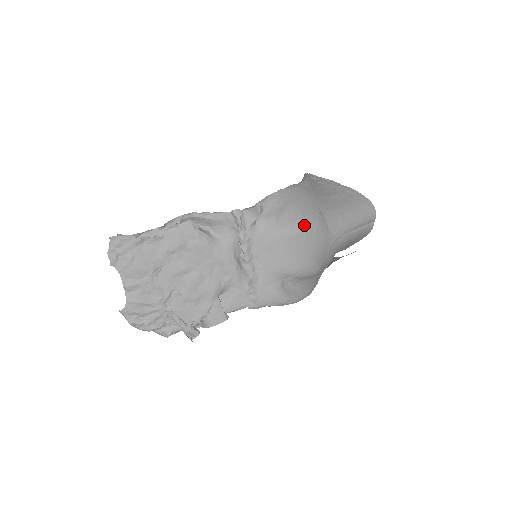
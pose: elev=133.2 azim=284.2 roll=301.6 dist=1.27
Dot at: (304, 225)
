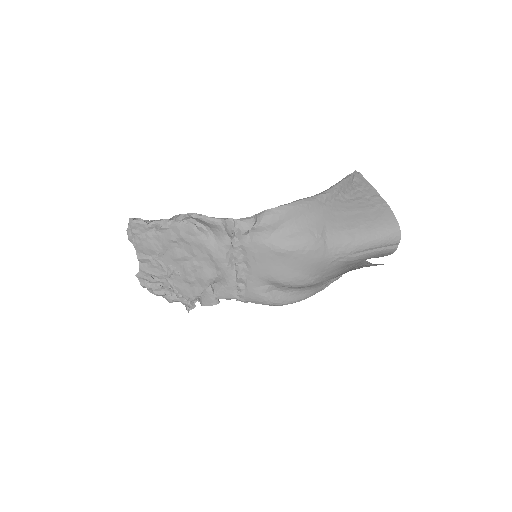
Dot at: (295, 244)
